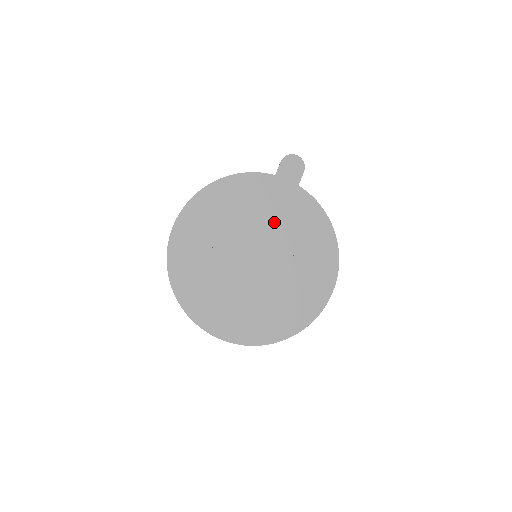
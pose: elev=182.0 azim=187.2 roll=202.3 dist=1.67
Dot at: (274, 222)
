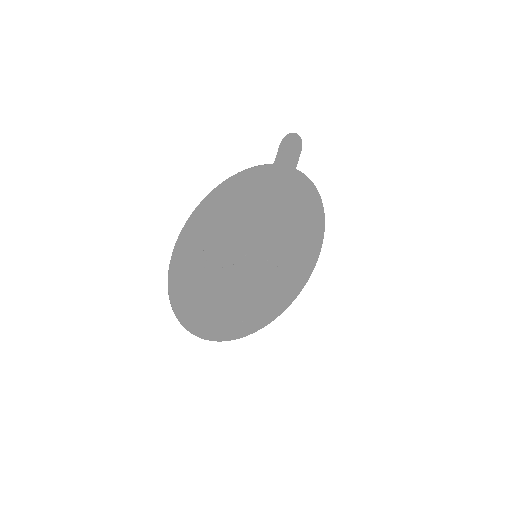
Dot at: (272, 216)
